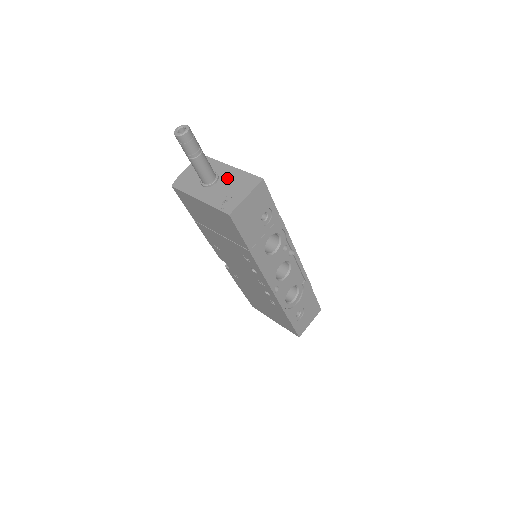
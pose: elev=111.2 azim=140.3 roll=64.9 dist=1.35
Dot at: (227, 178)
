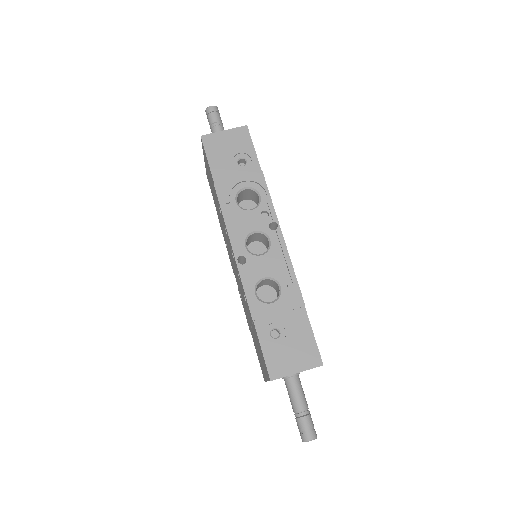
Dot at: occluded
